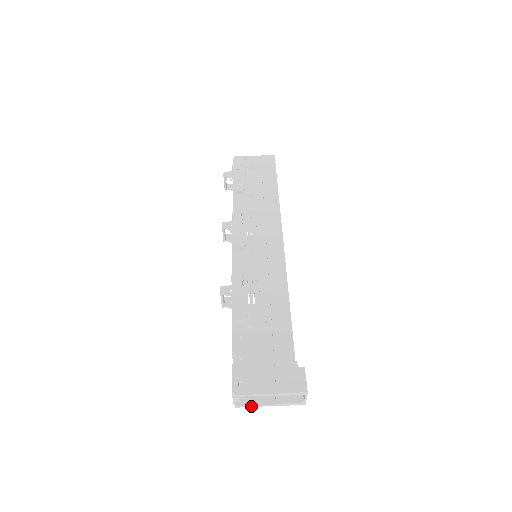
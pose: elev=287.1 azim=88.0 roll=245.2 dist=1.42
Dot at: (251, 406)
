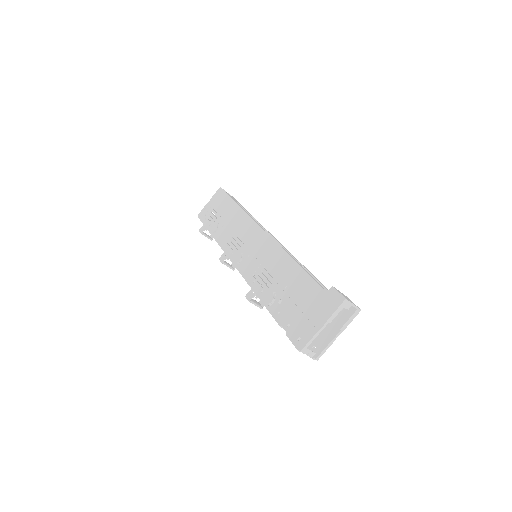
Dot at: (326, 349)
